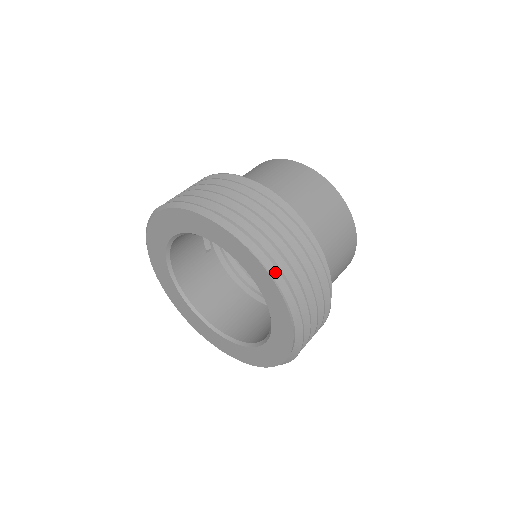
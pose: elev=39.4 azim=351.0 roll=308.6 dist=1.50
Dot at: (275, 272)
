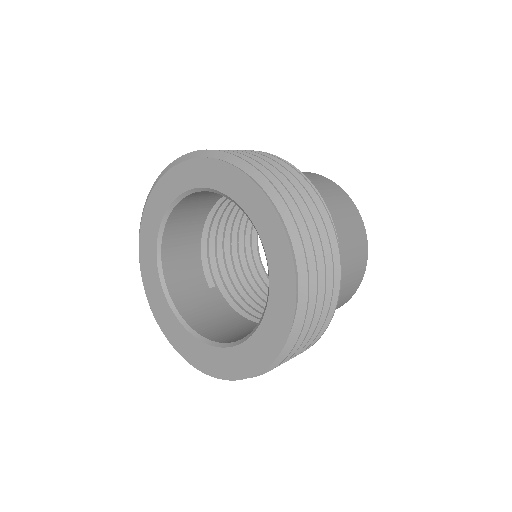
Dot at: (246, 166)
